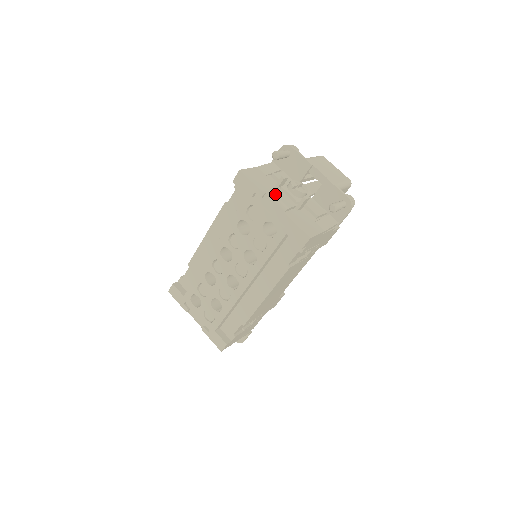
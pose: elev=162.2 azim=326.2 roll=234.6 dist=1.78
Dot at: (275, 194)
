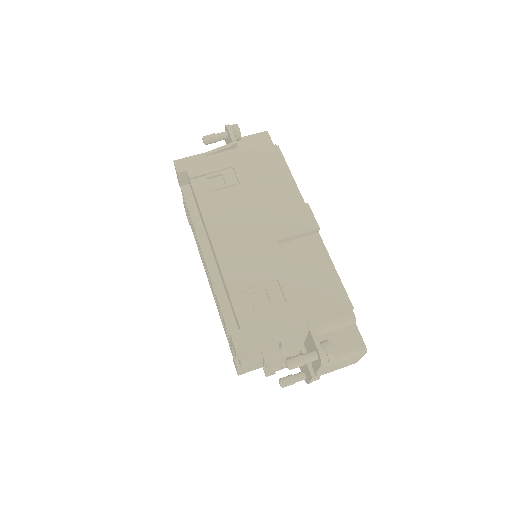
Dot at: (247, 364)
